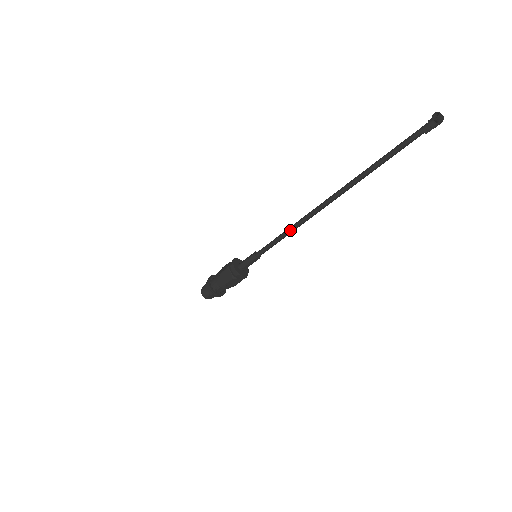
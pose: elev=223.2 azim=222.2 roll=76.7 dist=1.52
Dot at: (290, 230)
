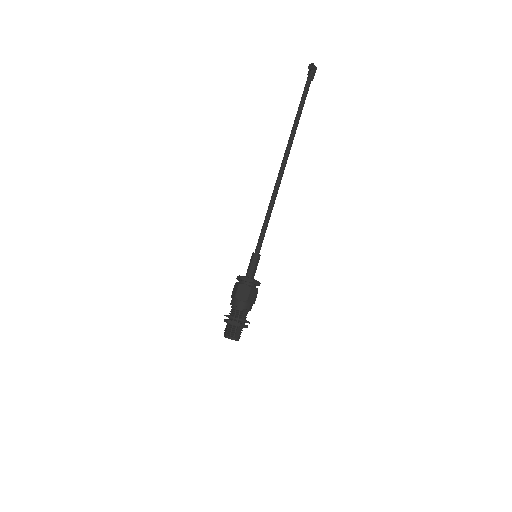
Dot at: (270, 208)
